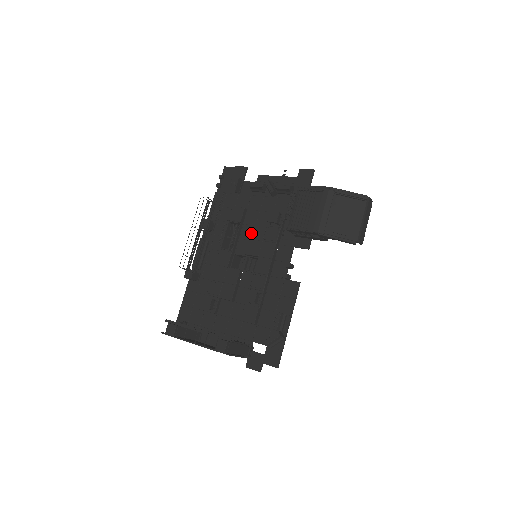
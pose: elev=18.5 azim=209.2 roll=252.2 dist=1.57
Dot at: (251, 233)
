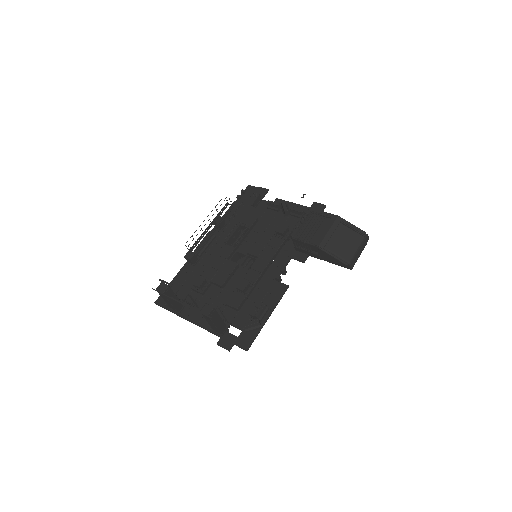
Dot at: (257, 238)
